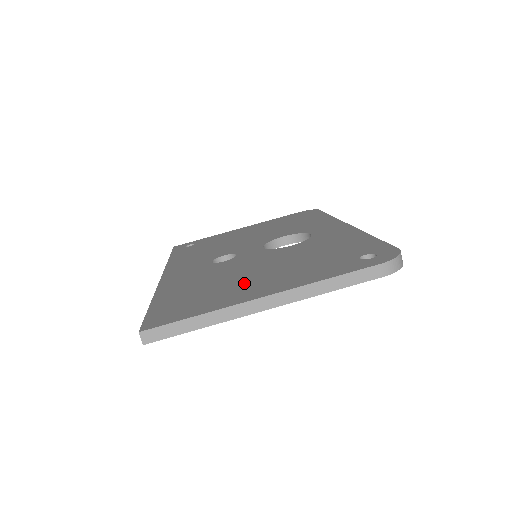
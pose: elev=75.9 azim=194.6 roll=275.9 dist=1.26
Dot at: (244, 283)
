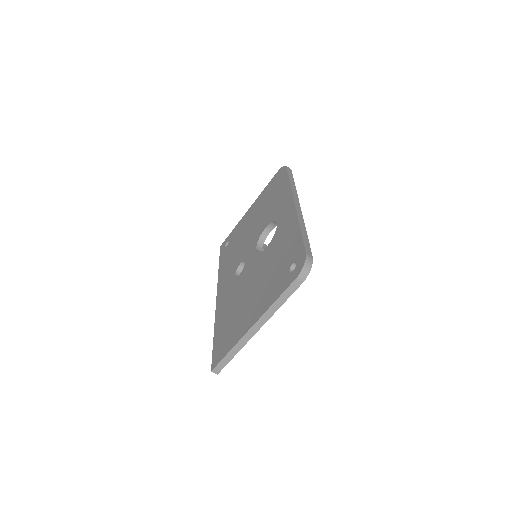
Dot at: (245, 309)
